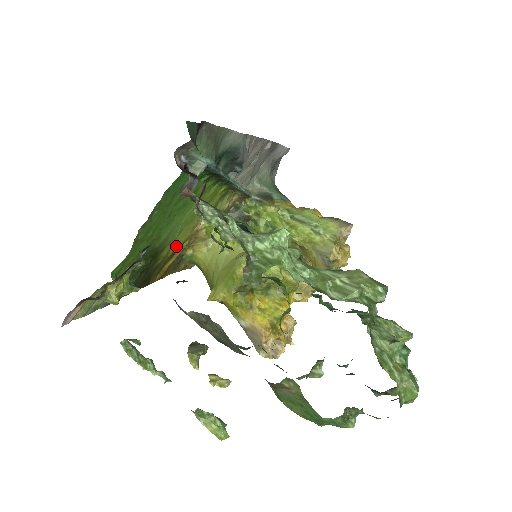
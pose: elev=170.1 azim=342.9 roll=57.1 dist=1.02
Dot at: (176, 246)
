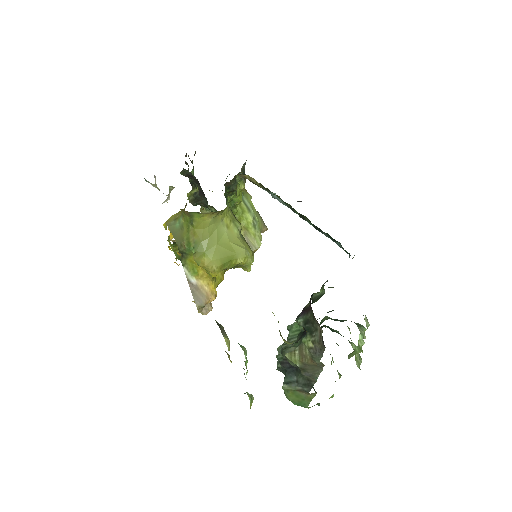
Dot at: occluded
